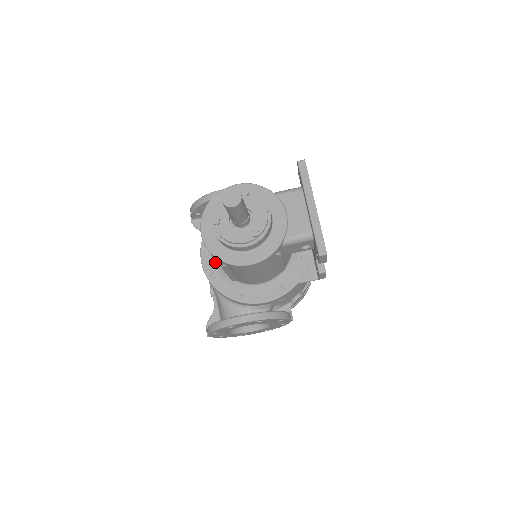
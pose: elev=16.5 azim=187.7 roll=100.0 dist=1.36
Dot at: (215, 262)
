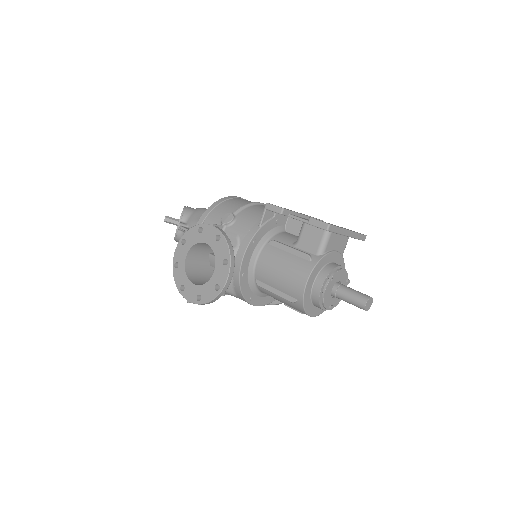
Dot at: (266, 296)
